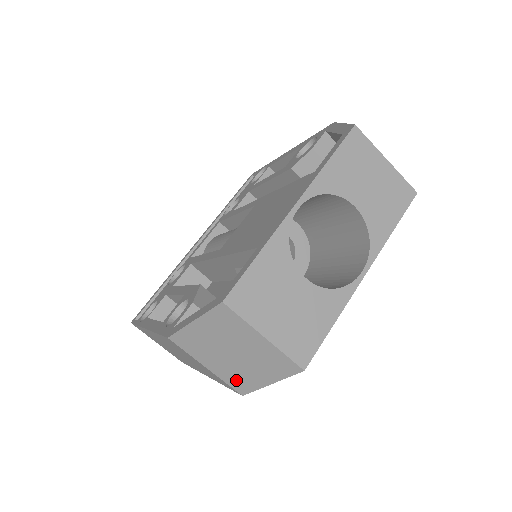
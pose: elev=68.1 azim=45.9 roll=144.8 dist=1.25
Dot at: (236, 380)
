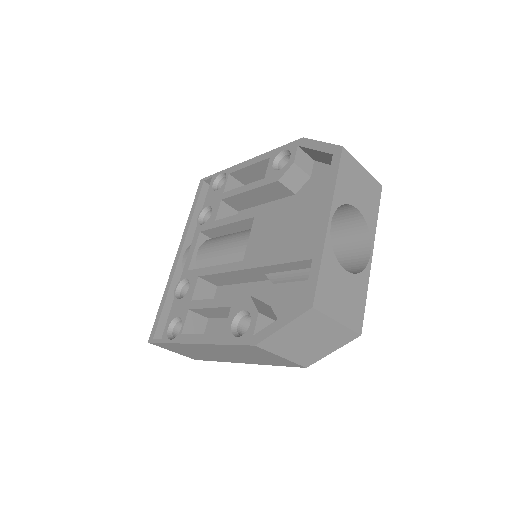
Dot at: (305, 358)
